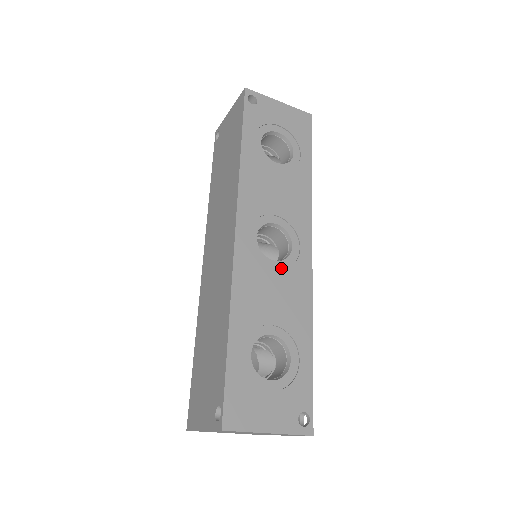
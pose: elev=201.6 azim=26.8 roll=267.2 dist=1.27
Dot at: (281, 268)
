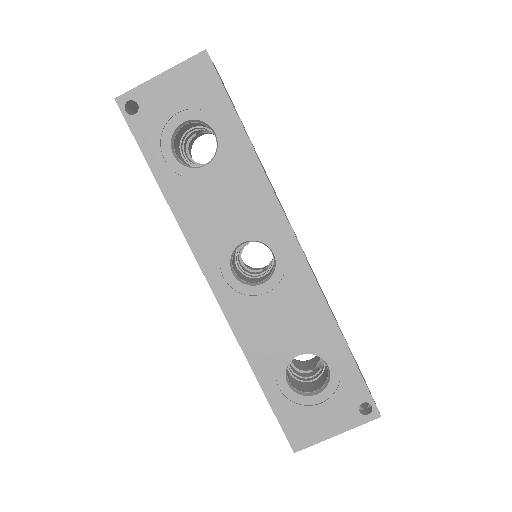
Dot at: (274, 286)
